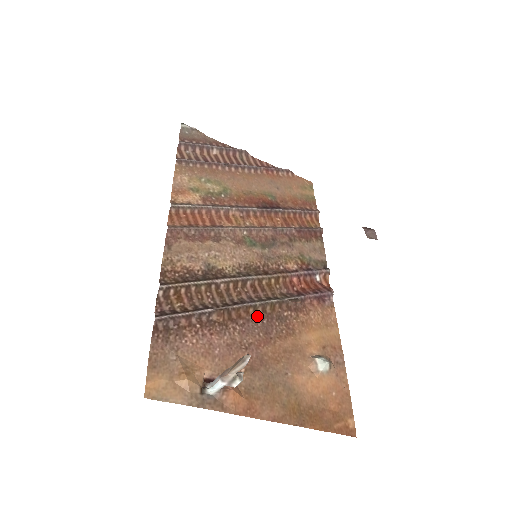
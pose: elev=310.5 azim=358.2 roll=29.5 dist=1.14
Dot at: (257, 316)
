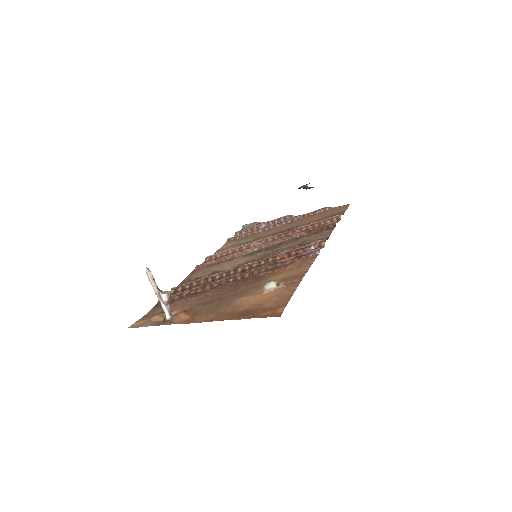
Dot at: (235, 282)
